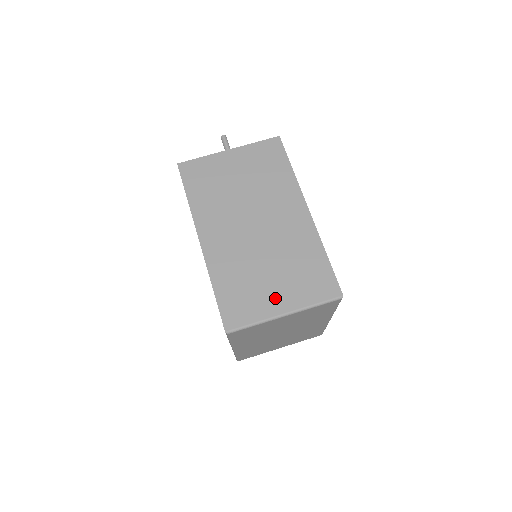
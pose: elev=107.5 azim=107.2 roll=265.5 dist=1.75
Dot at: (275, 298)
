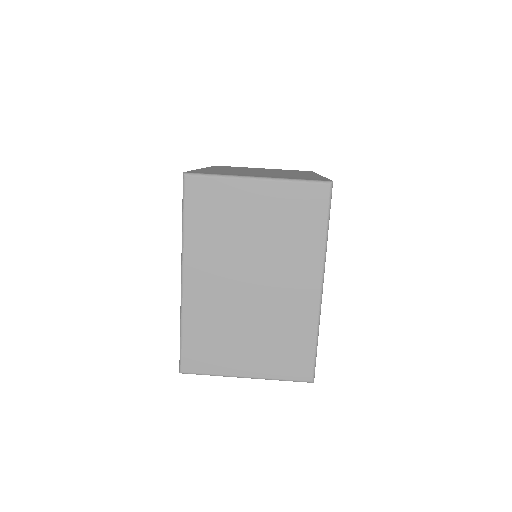
Dot at: (253, 175)
